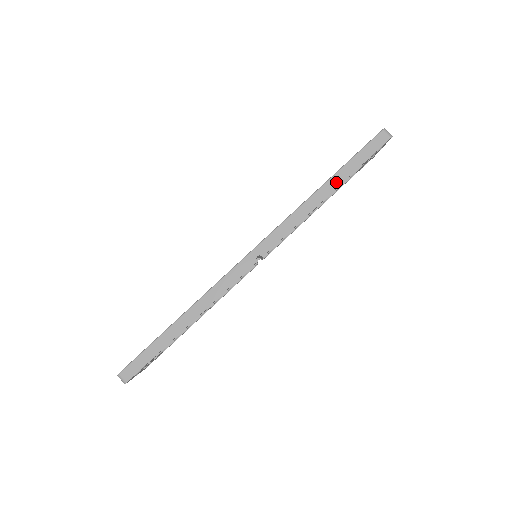
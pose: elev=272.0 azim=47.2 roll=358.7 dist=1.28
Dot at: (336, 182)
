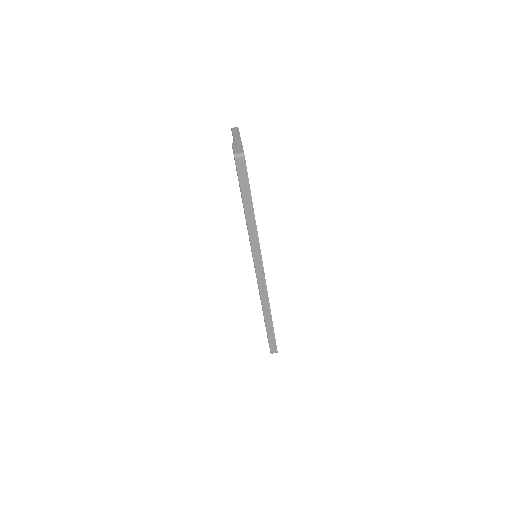
Dot at: (250, 209)
